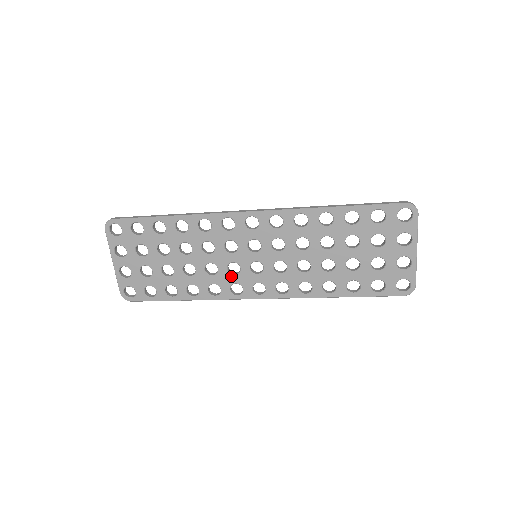
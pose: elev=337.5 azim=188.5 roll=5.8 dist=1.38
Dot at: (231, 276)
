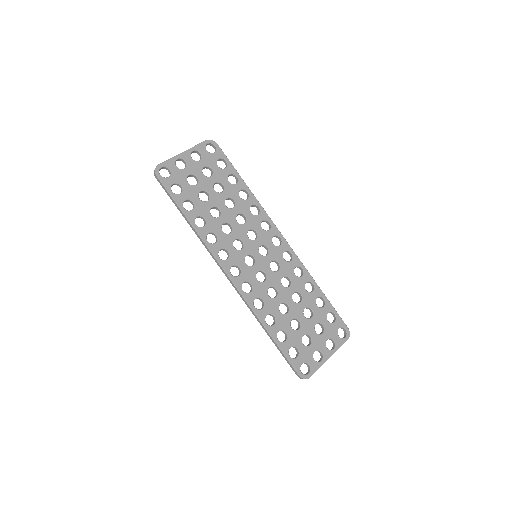
Dot at: (232, 245)
